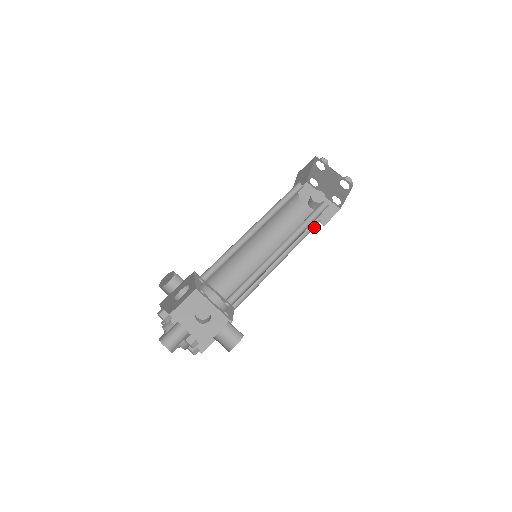
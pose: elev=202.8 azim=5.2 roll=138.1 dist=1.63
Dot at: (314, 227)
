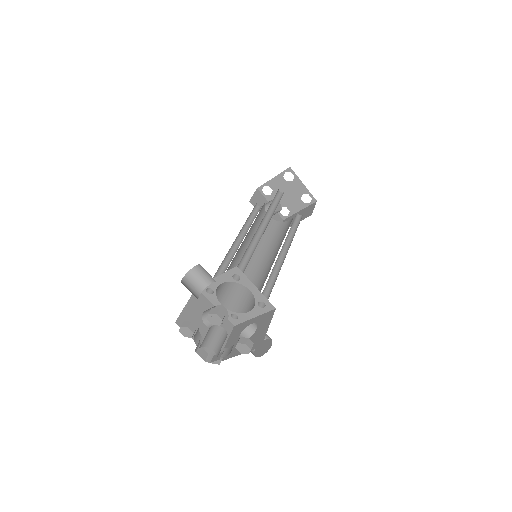
Dot at: occluded
